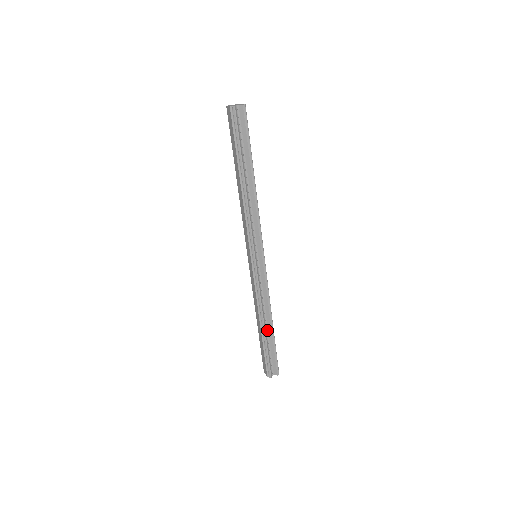
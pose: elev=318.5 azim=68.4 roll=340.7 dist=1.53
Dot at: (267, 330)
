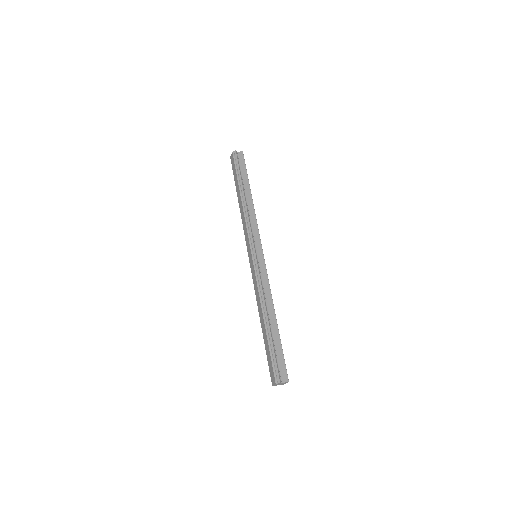
Dot at: (271, 326)
